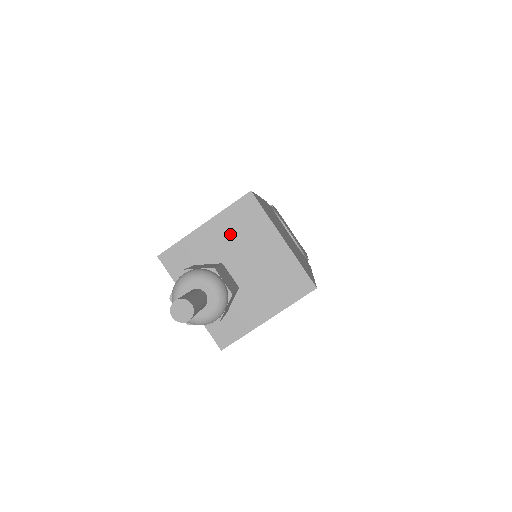
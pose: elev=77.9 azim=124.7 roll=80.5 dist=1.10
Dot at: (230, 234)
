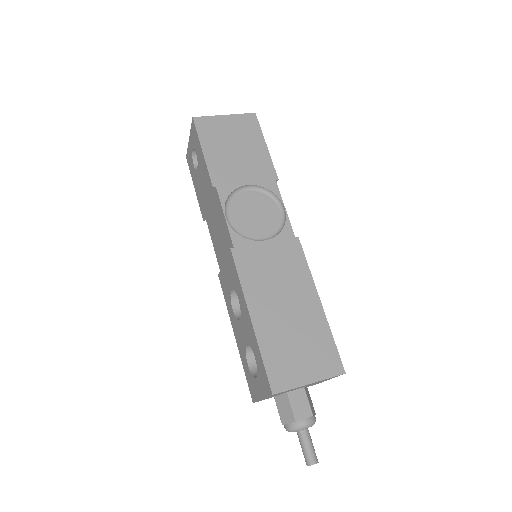
Dot at: occluded
